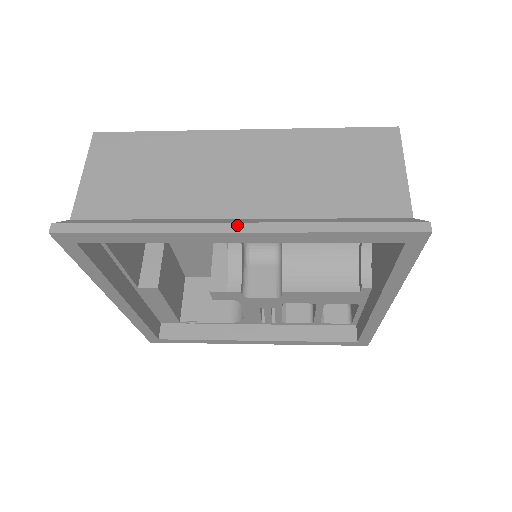
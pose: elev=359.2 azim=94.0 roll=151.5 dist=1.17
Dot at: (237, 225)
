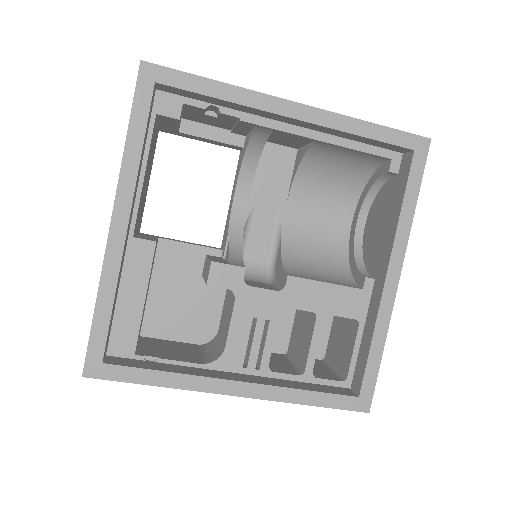
Dot at: (296, 104)
